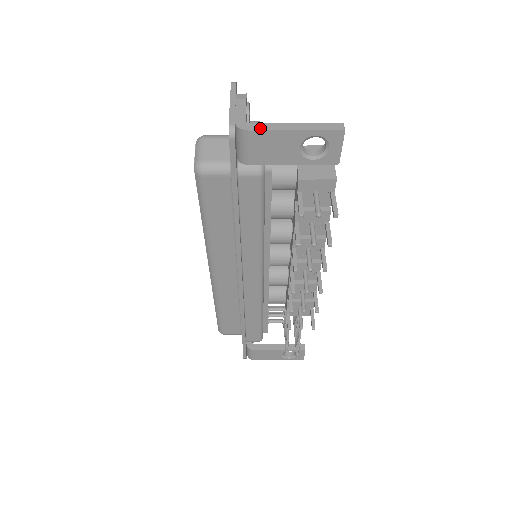
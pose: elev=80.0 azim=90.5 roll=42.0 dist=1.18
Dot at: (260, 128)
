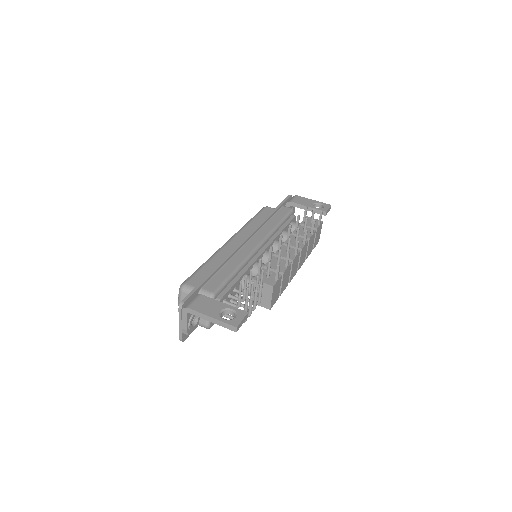
Dot at: occluded
